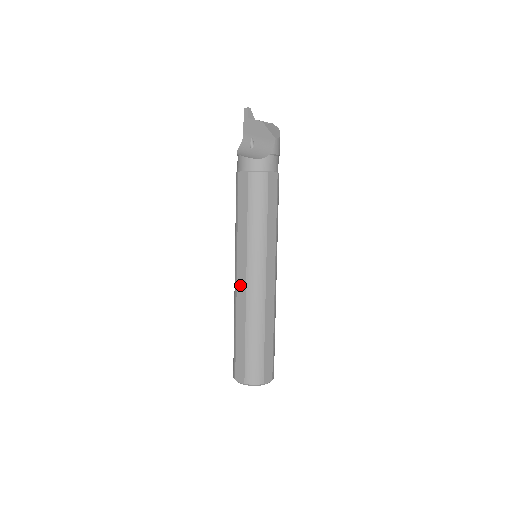
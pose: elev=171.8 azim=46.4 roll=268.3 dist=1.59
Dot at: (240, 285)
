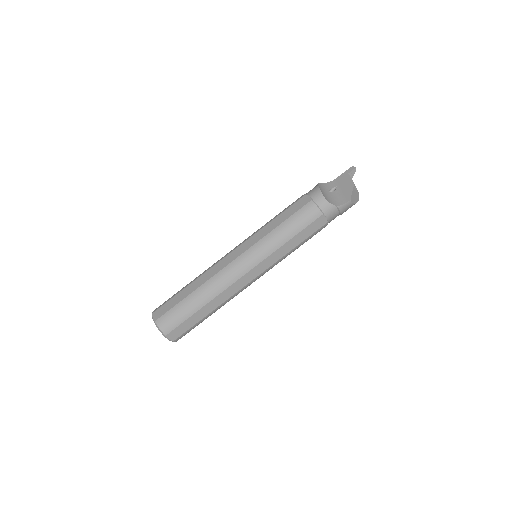
Dot at: (226, 260)
